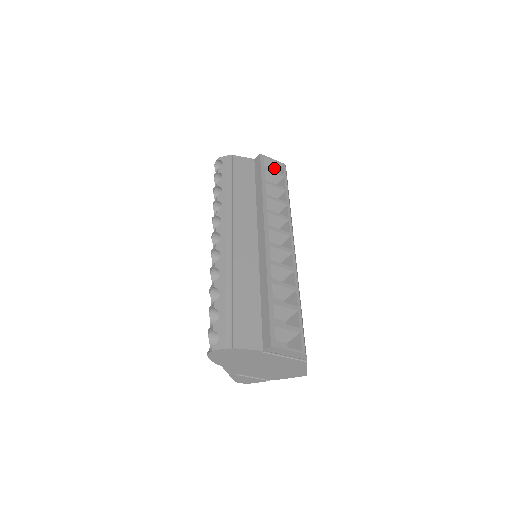
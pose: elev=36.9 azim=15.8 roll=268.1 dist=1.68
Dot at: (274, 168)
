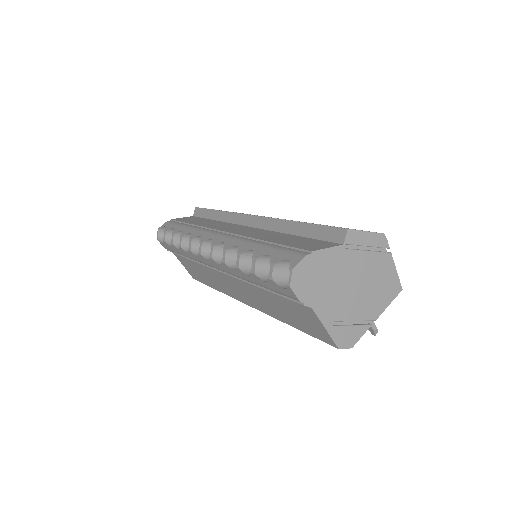
Dot at: occluded
